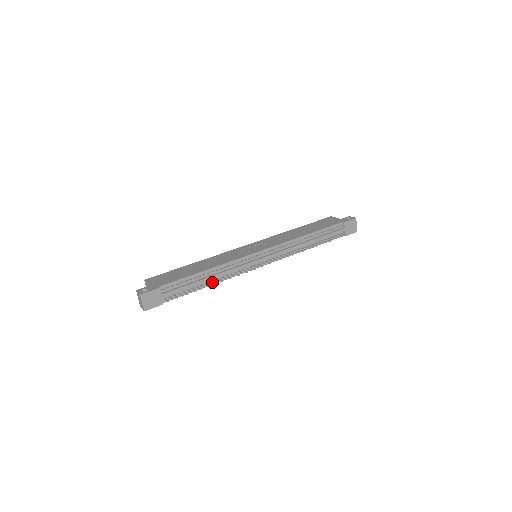
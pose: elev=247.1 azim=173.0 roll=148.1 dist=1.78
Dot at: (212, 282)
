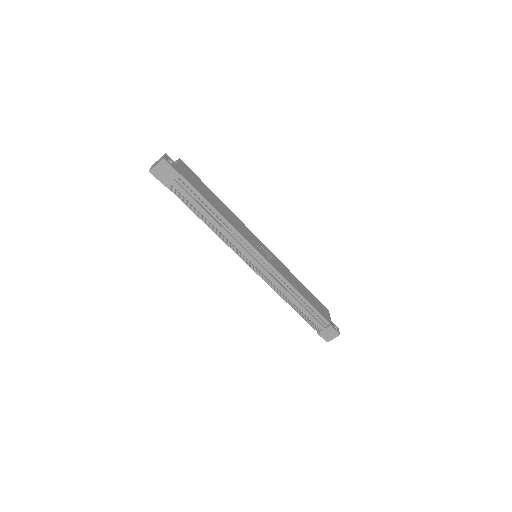
Dot at: (210, 225)
